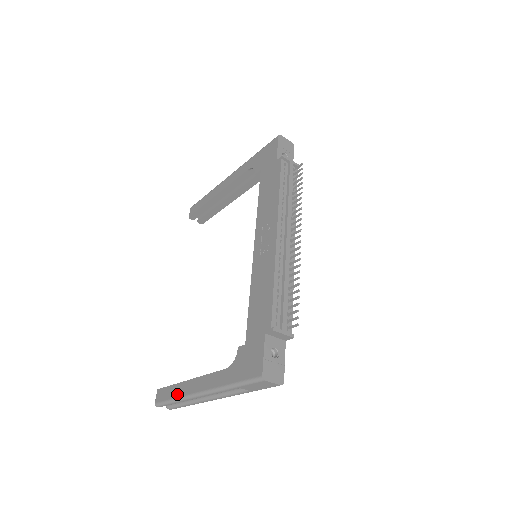
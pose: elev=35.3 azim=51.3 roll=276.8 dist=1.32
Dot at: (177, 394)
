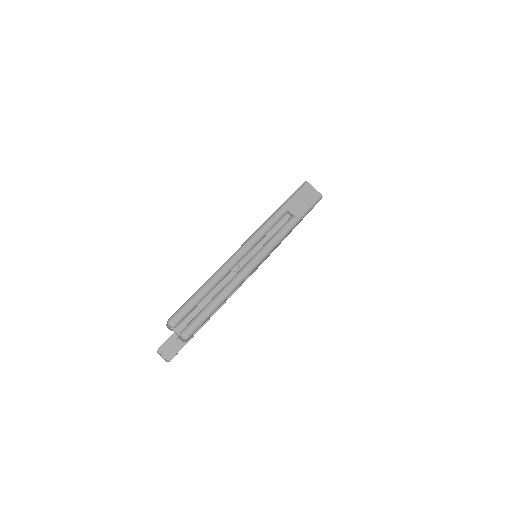
Dot at: (208, 279)
